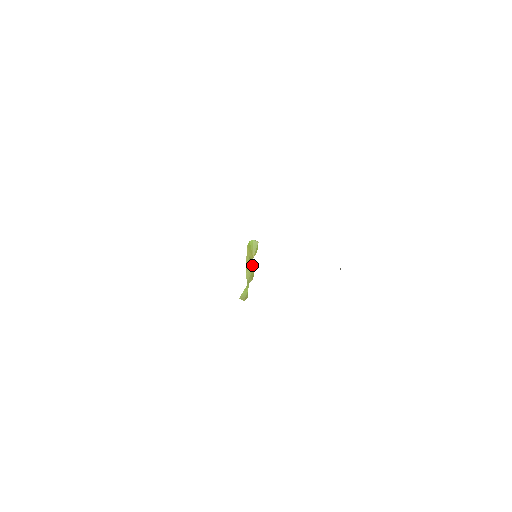
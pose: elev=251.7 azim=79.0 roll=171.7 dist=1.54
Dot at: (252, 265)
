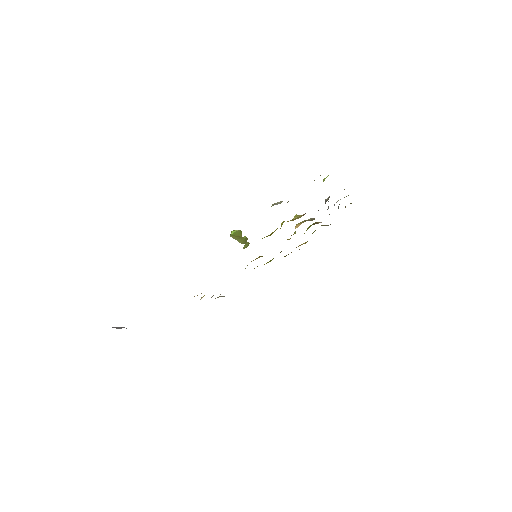
Dot at: (243, 239)
